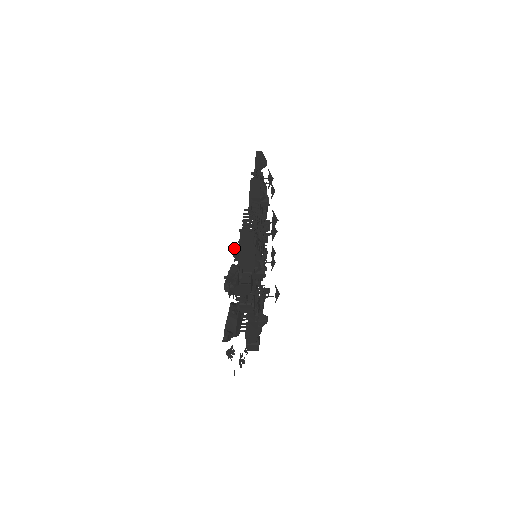
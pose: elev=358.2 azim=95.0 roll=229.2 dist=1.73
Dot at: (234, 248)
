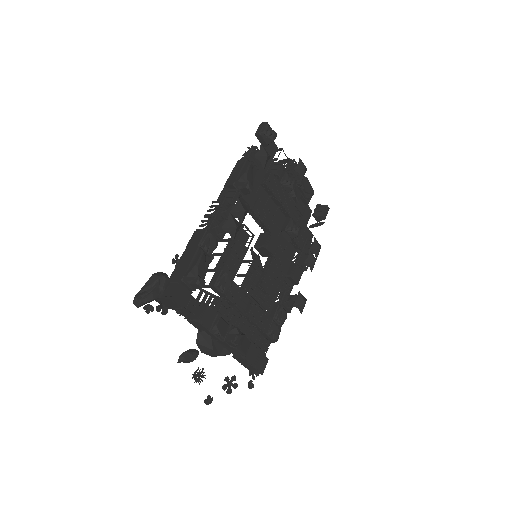
Dot at: occluded
